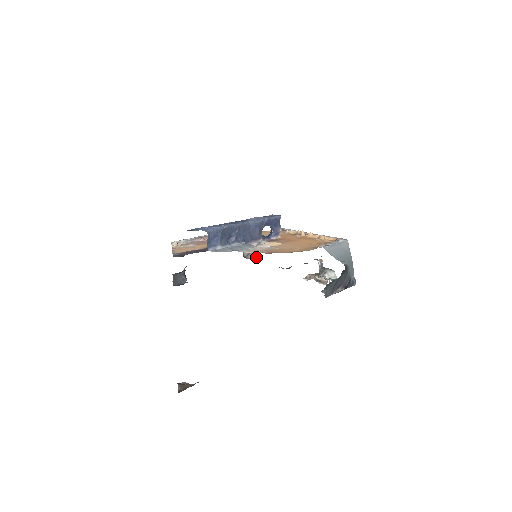
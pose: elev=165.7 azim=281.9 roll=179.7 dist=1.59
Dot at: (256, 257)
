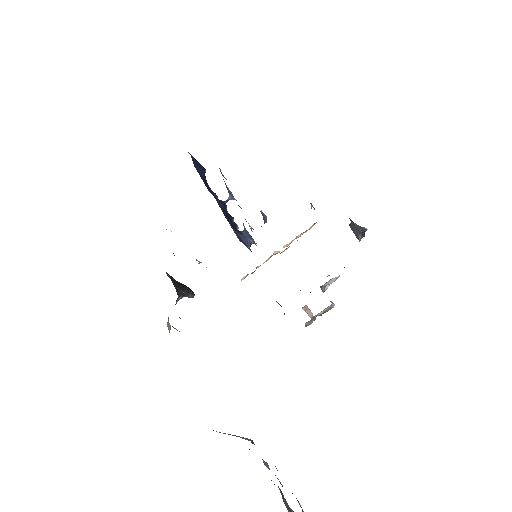
Dot at: (266, 222)
